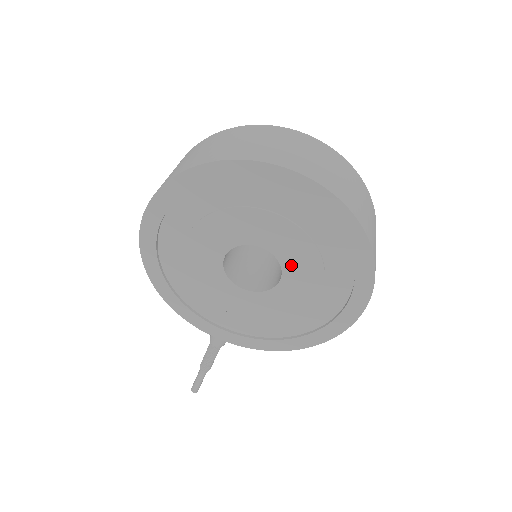
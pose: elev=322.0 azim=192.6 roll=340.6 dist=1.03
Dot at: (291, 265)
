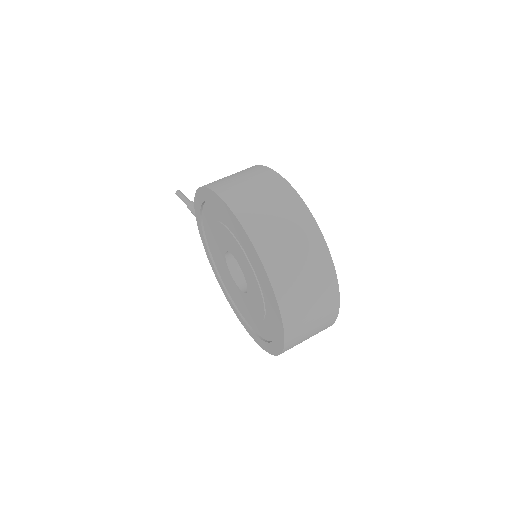
Dot at: (249, 300)
